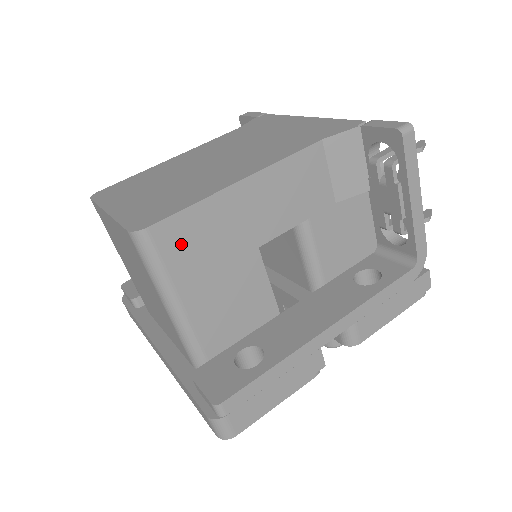
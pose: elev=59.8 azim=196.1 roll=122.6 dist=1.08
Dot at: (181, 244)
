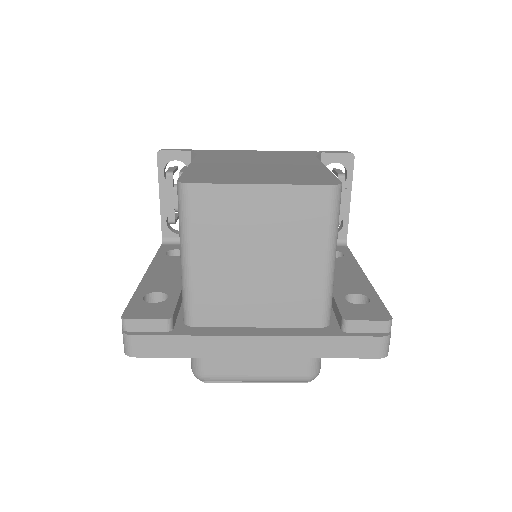
Dot at: occluded
